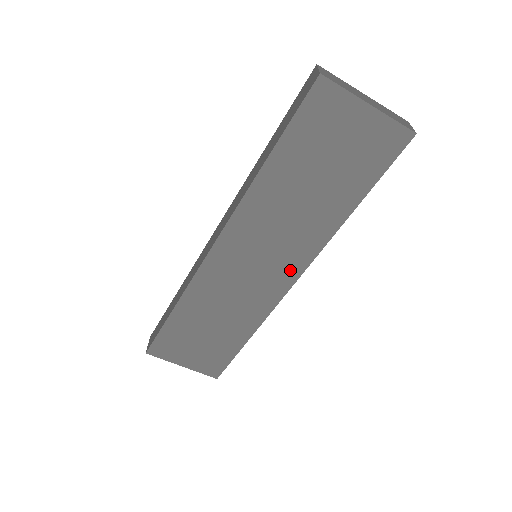
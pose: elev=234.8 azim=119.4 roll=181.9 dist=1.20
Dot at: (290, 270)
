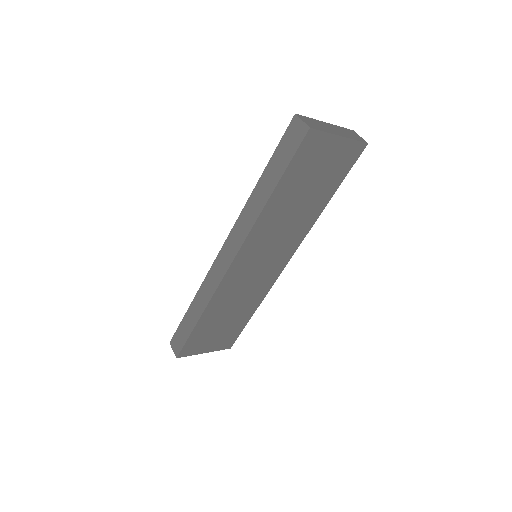
Dot at: (284, 257)
